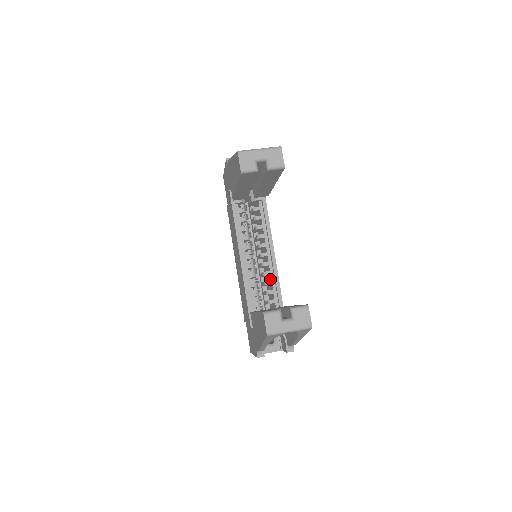
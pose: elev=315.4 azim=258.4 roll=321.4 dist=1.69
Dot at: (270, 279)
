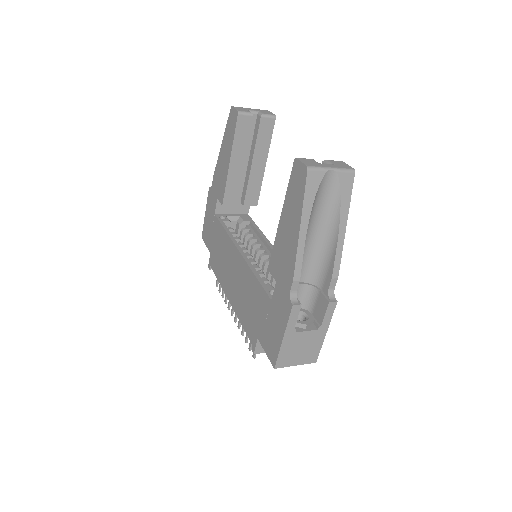
Dot at: occluded
